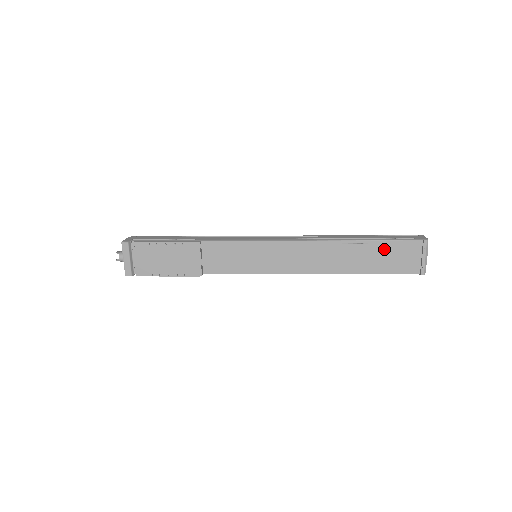
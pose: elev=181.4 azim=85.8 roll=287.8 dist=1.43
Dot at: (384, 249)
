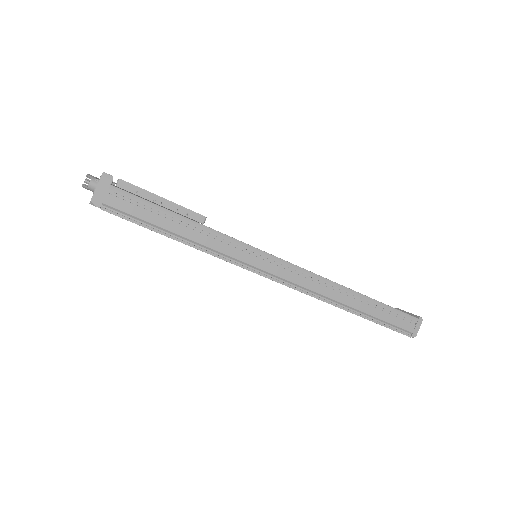
Dot at: occluded
